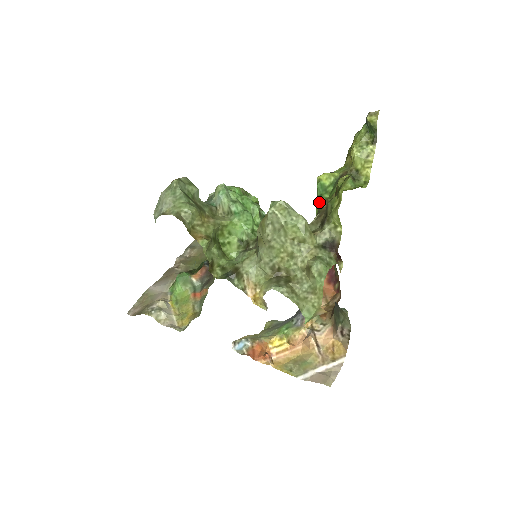
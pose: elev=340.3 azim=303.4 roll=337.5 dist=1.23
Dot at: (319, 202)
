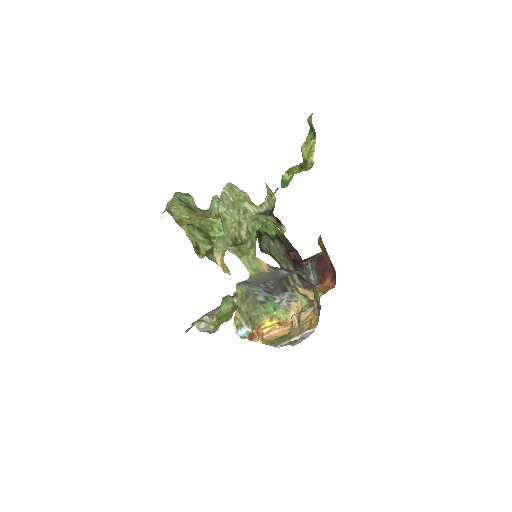
Dot at: (276, 190)
